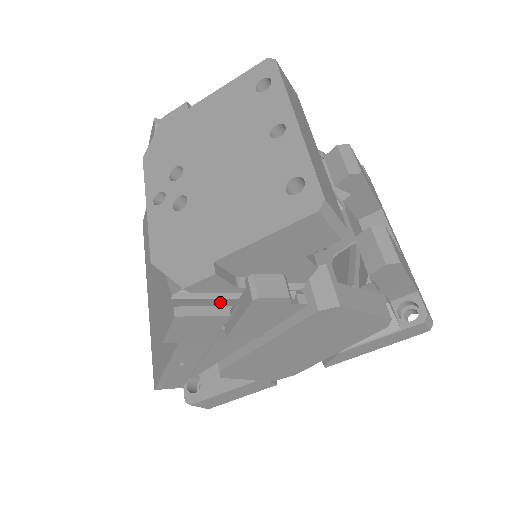
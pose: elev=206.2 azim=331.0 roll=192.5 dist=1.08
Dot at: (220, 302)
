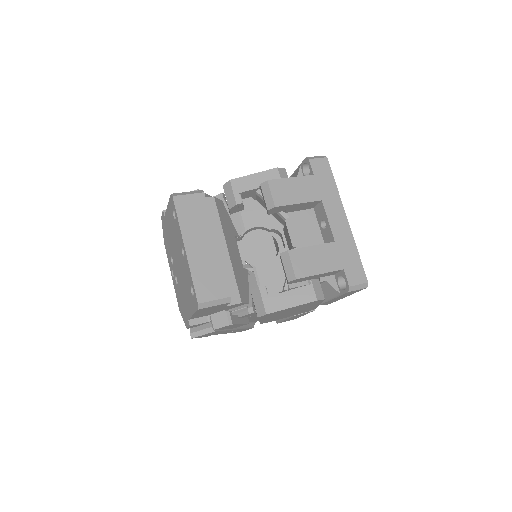
Dot at: (210, 324)
